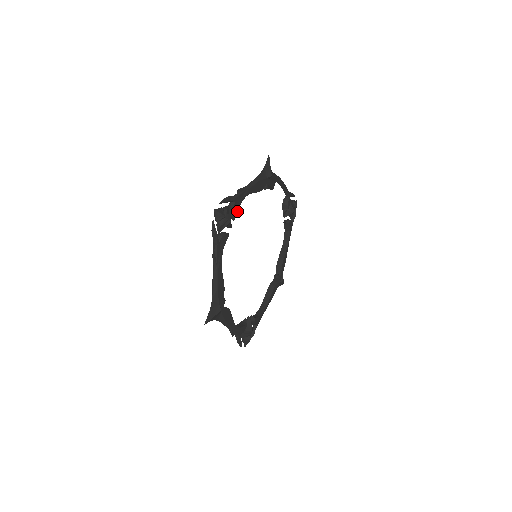
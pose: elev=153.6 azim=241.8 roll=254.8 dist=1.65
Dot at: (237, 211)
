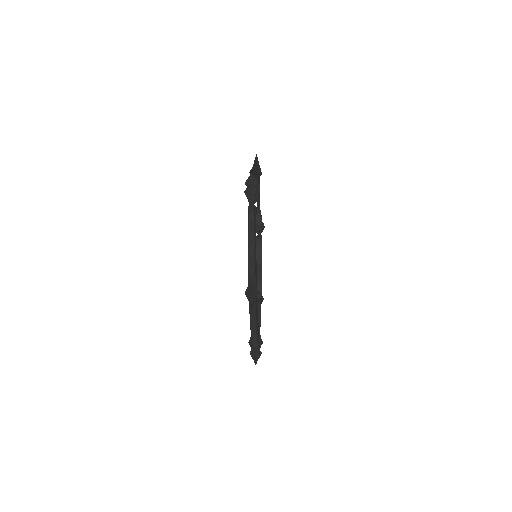
Dot at: occluded
